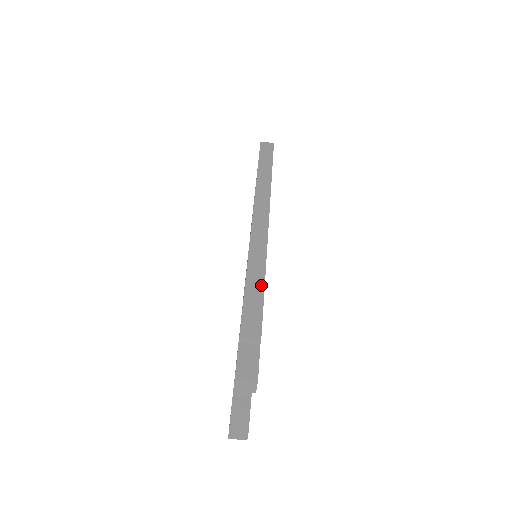
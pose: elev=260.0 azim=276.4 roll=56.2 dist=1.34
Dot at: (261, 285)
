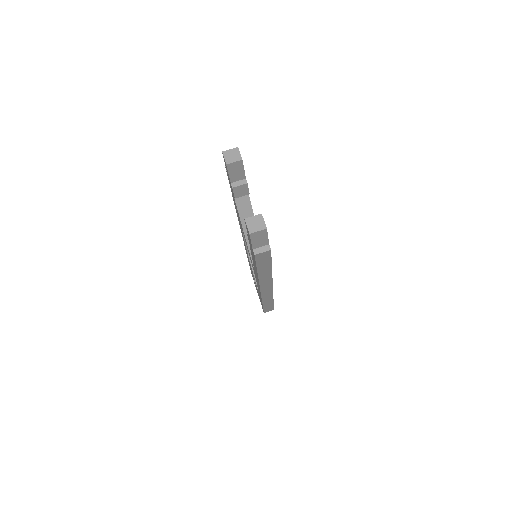
Dot at: occluded
